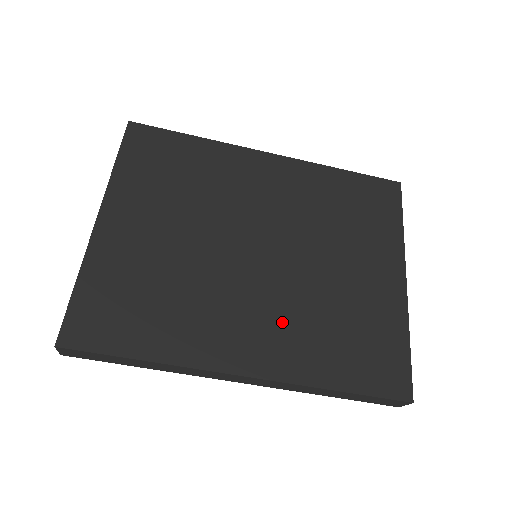
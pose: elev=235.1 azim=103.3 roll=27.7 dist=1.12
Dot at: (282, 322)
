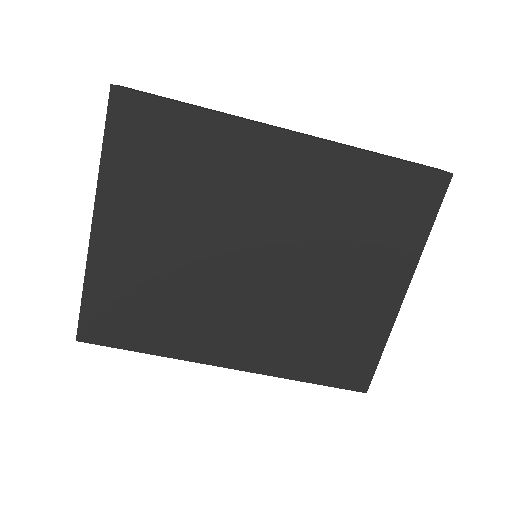
Dot at: (268, 329)
